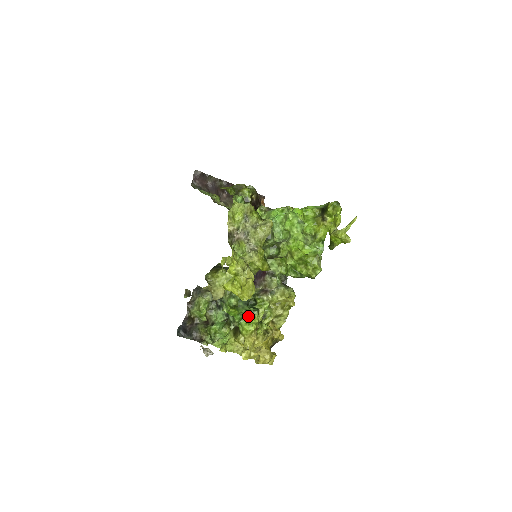
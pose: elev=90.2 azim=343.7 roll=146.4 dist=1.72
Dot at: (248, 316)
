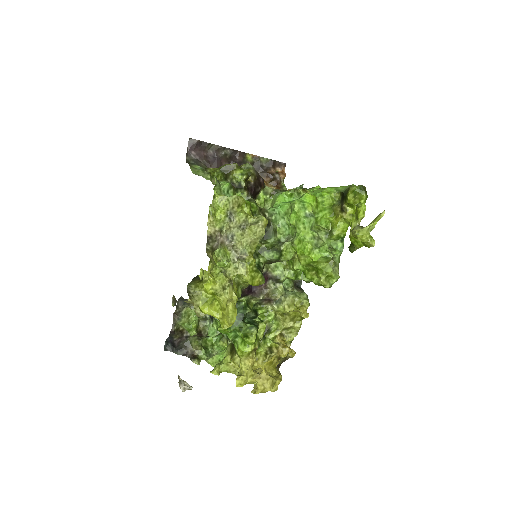
Dot at: (243, 335)
